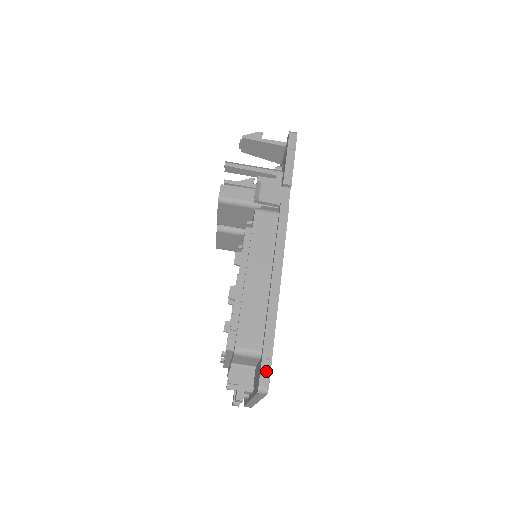
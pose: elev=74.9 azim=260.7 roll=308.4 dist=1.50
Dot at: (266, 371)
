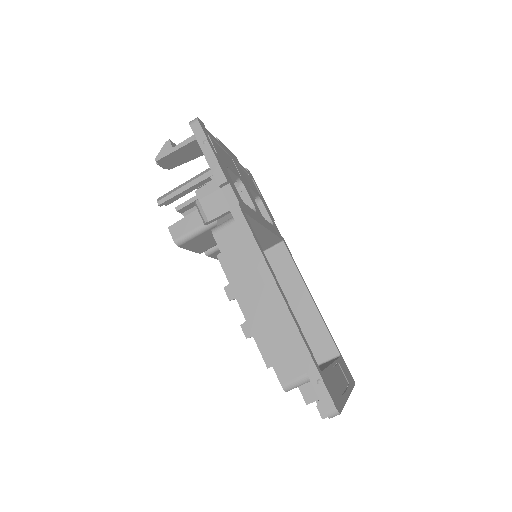
Dot at: (323, 394)
